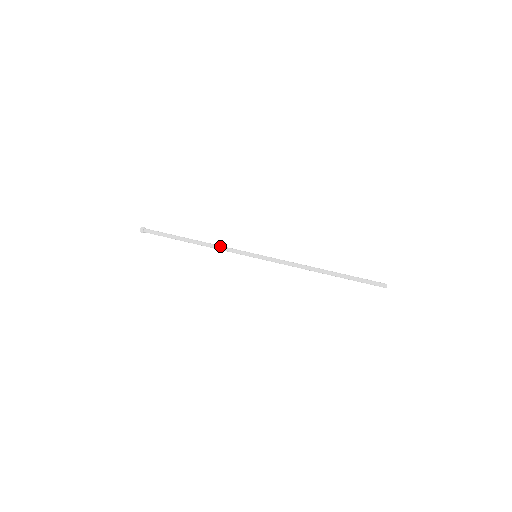
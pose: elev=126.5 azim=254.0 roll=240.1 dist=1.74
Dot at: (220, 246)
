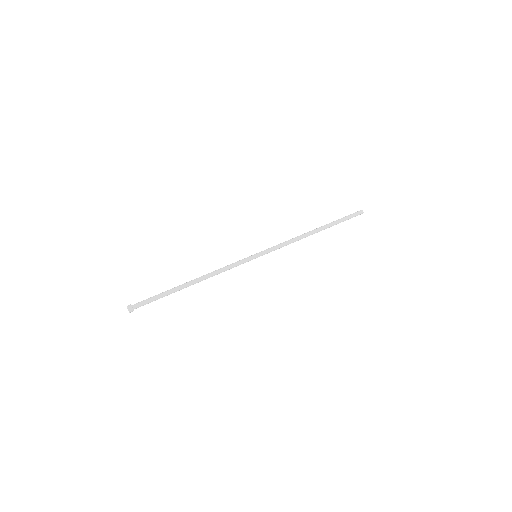
Dot at: (219, 269)
